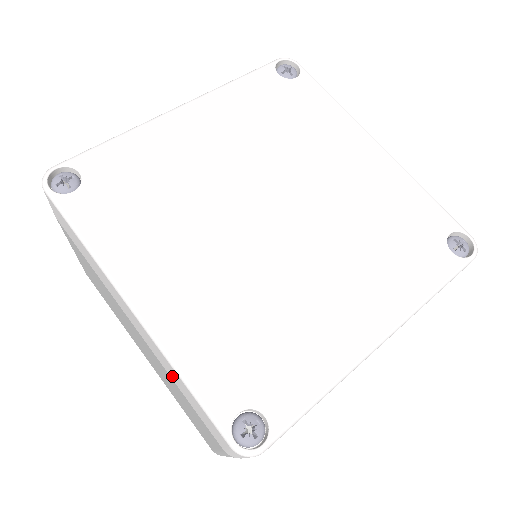
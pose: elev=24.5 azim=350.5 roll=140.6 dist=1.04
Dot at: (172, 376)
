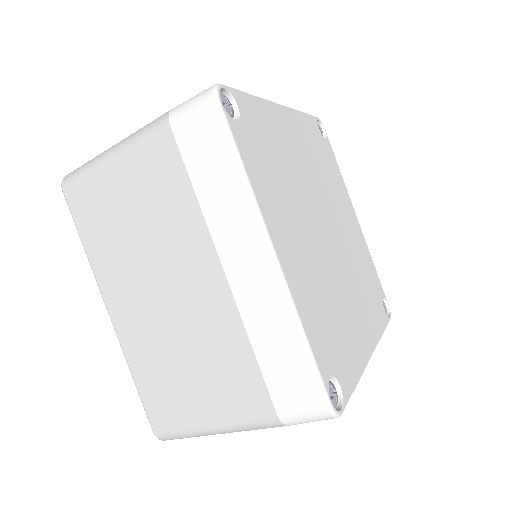
Dot at: (261, 332)
